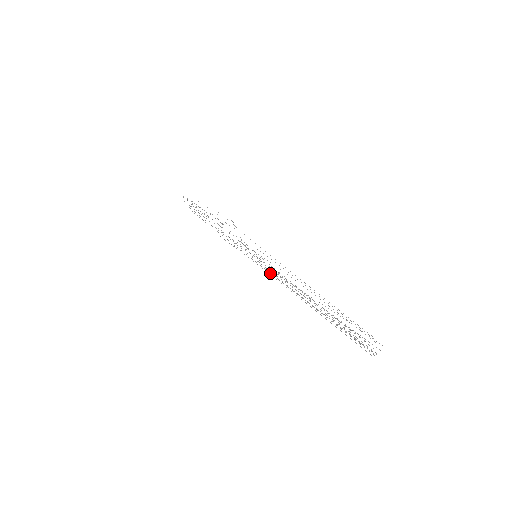
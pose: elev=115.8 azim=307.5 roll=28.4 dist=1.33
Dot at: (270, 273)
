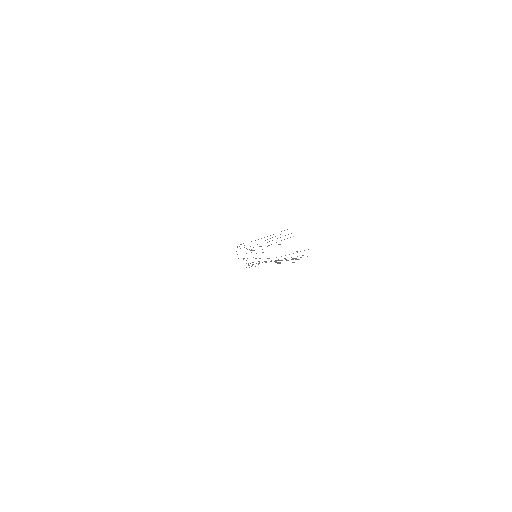
Dot at: occluded
